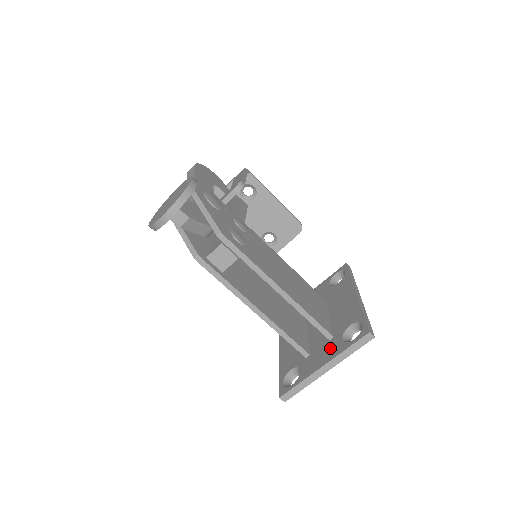
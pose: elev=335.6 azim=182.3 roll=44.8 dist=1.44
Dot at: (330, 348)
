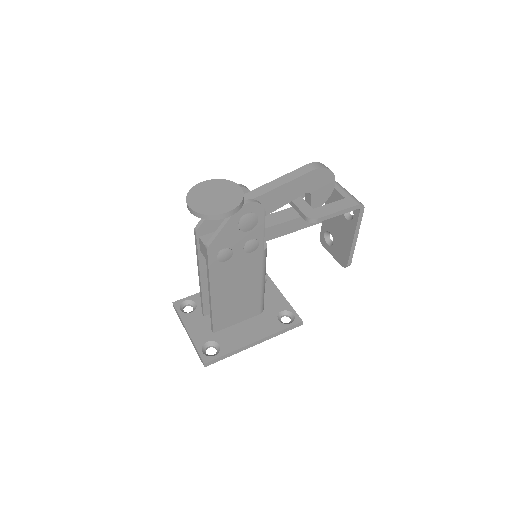
Dot at: (202, 333)
